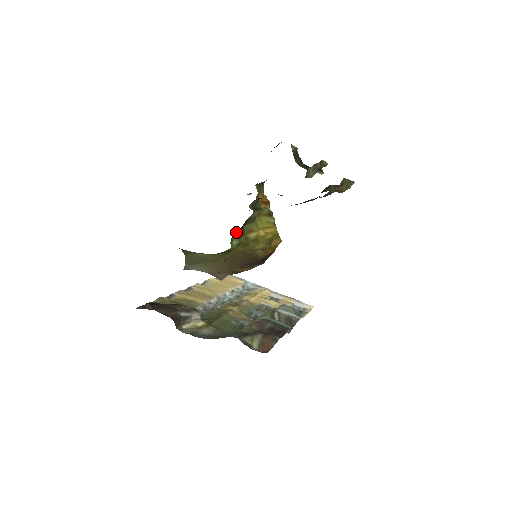
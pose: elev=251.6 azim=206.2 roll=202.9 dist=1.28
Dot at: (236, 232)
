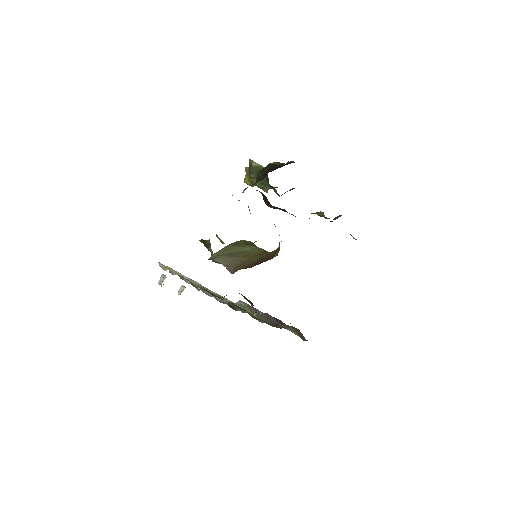
Dot at: occluded
